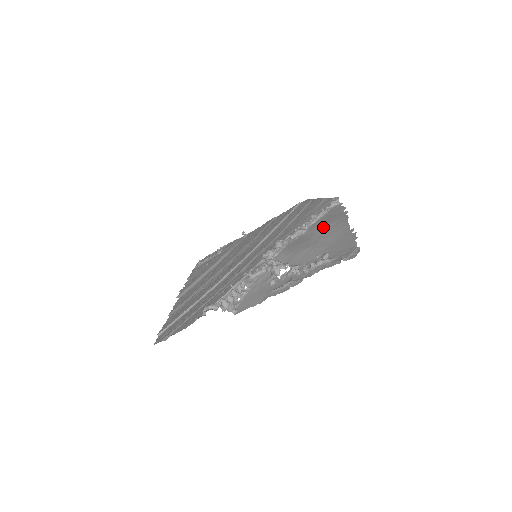
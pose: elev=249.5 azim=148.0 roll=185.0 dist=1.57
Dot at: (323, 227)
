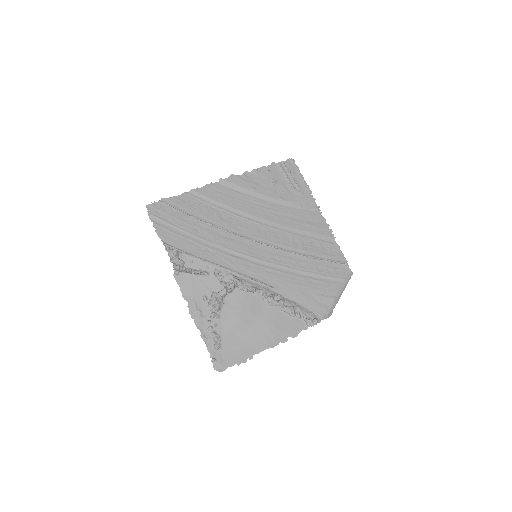
Dot at: (268, 325)
